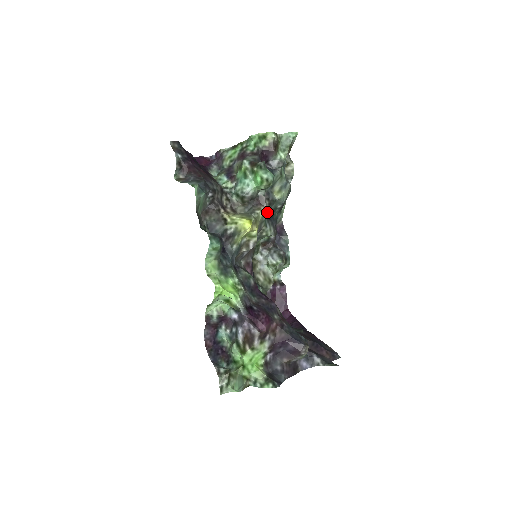
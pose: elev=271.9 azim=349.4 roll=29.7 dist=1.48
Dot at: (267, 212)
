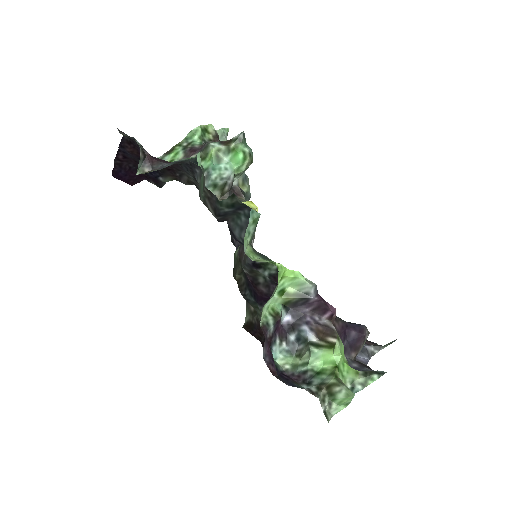
Dot at: occluded
